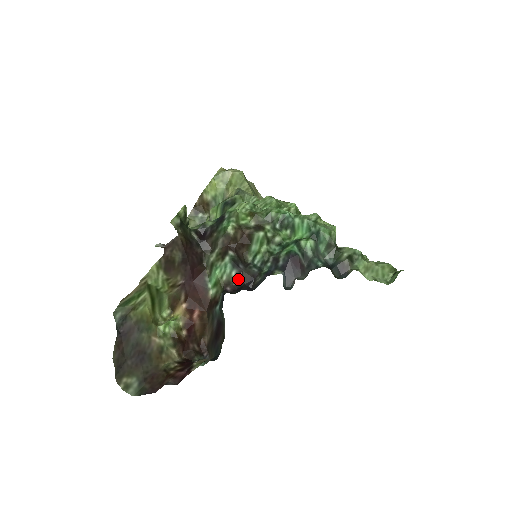
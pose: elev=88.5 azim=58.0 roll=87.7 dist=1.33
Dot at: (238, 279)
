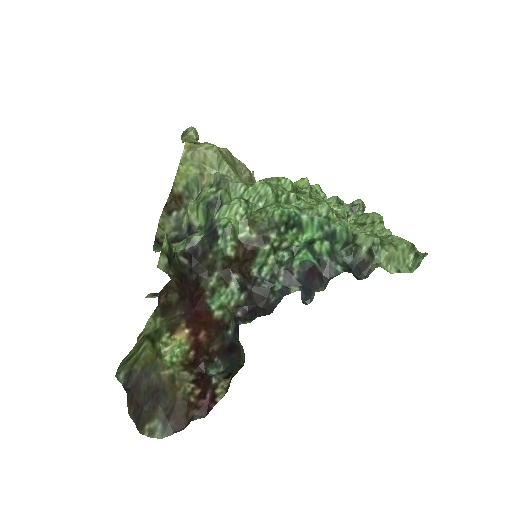
Dot at: (248, 300)
